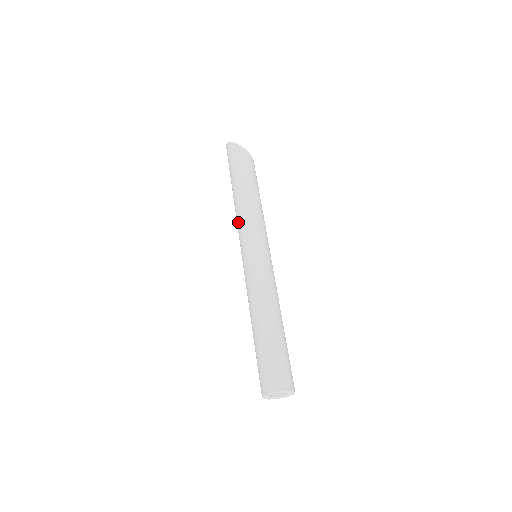
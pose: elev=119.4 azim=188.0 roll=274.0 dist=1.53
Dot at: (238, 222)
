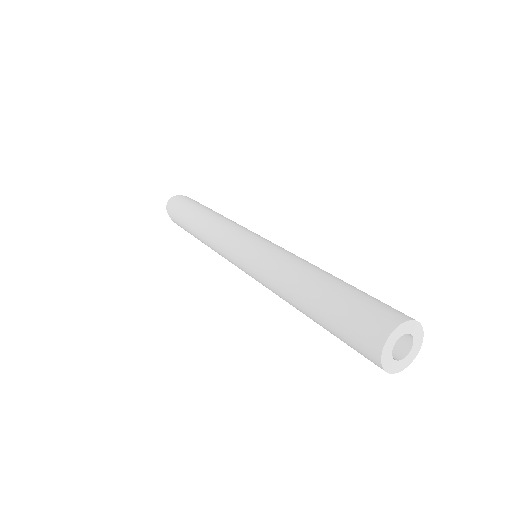
Dot at: (224, 225)
